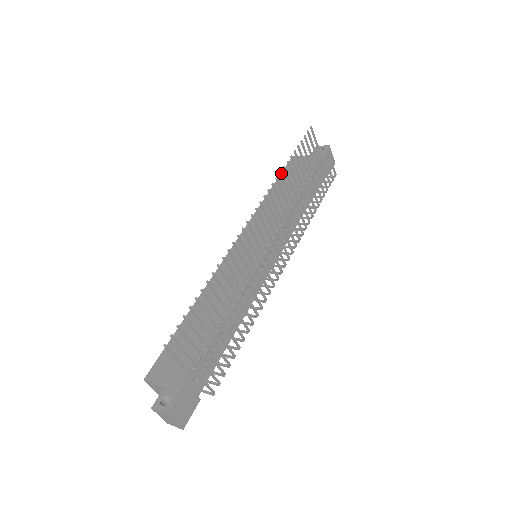
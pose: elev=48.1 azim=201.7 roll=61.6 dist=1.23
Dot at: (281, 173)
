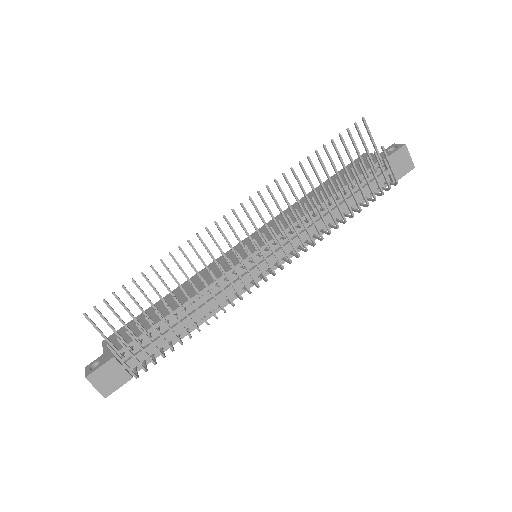
Dot at: (292, 169)
